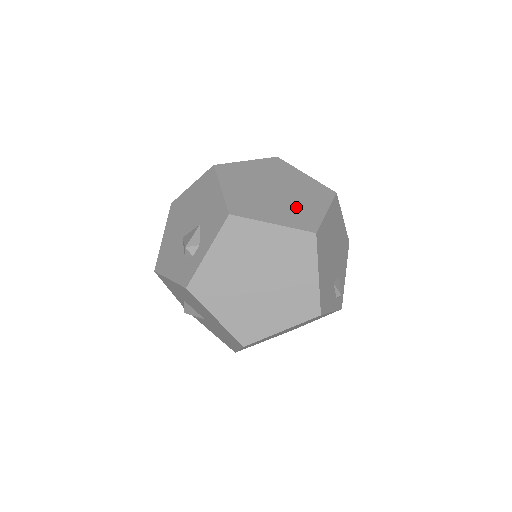
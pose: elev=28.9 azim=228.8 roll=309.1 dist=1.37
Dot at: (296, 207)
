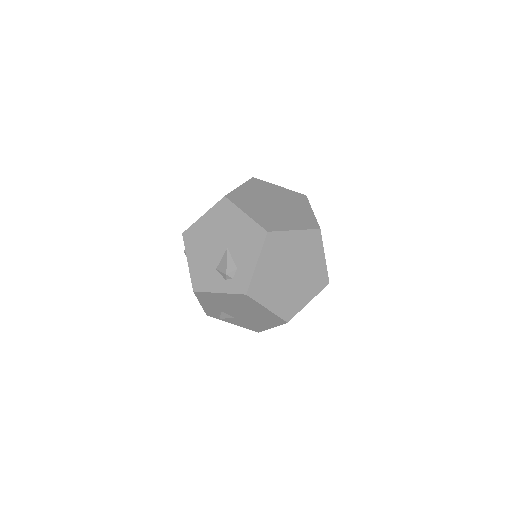
Dot at: occluded
